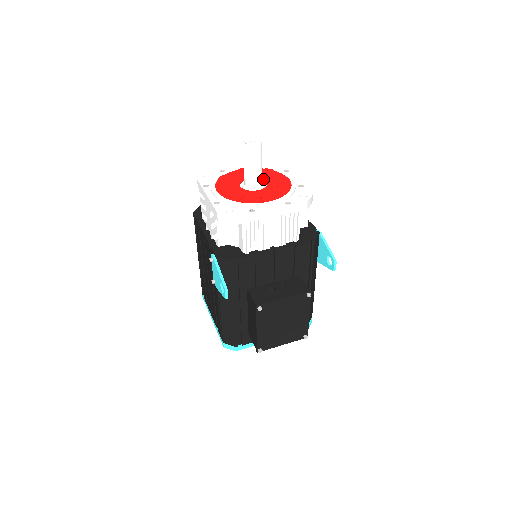
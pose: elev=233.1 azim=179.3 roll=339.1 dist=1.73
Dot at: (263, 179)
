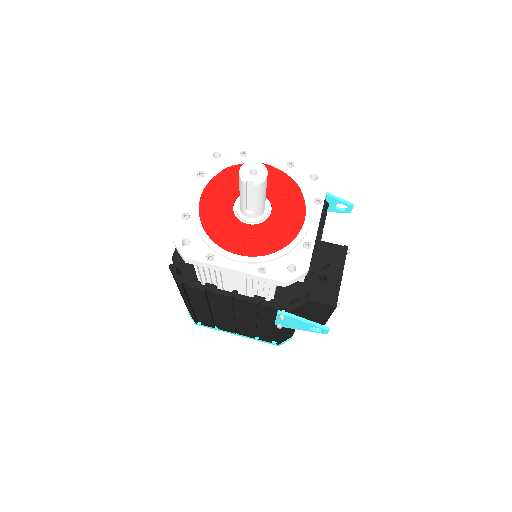
Dot at: occluded
